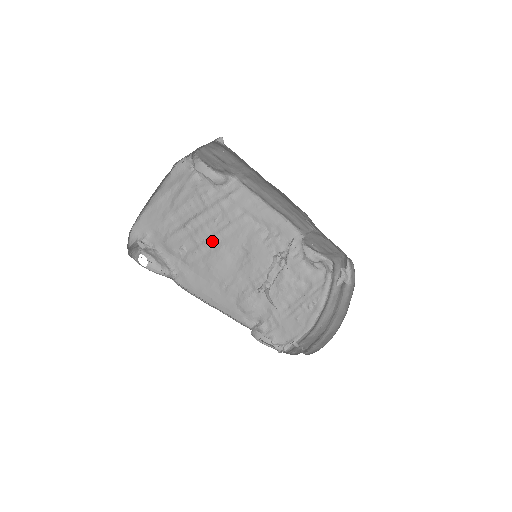
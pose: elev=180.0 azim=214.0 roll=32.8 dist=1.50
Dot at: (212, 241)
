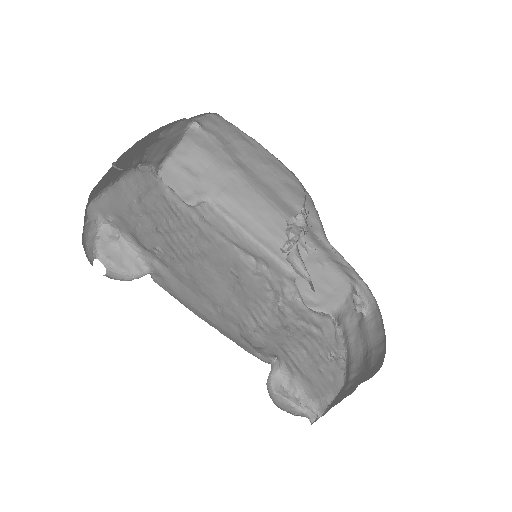
Dot at: (192, 255)
